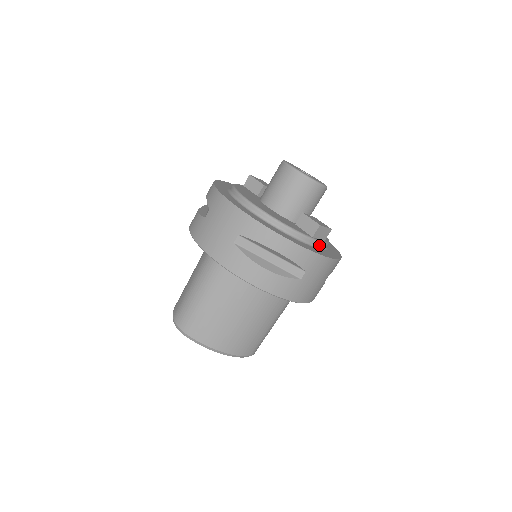
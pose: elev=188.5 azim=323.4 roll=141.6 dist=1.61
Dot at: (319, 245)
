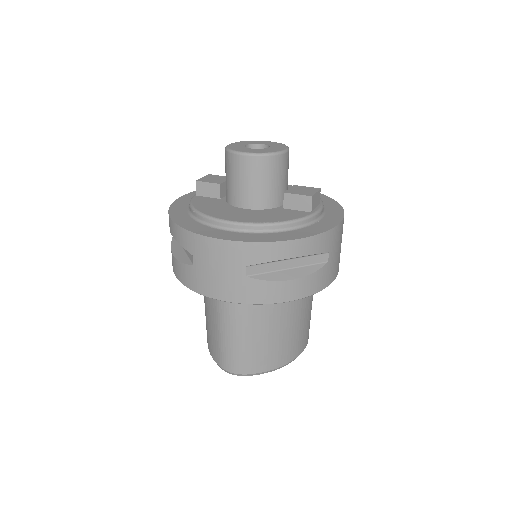
Dot at: (320, 214)
